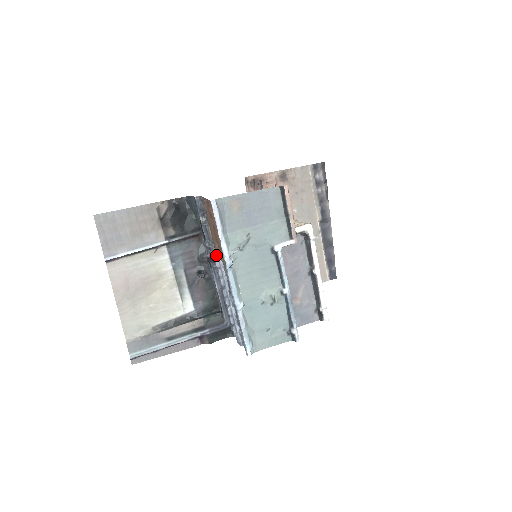
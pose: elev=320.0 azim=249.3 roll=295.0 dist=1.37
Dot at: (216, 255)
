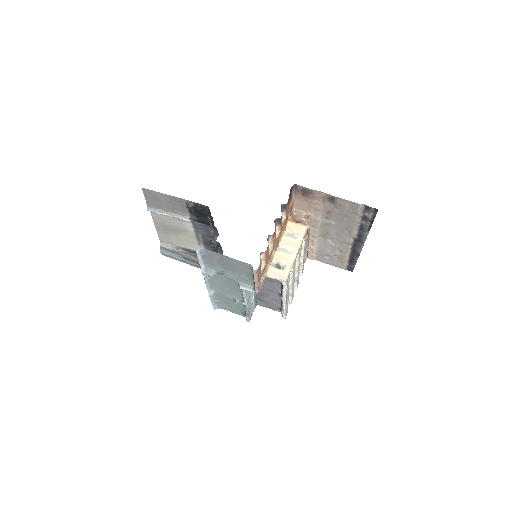
Dot at: occluded
